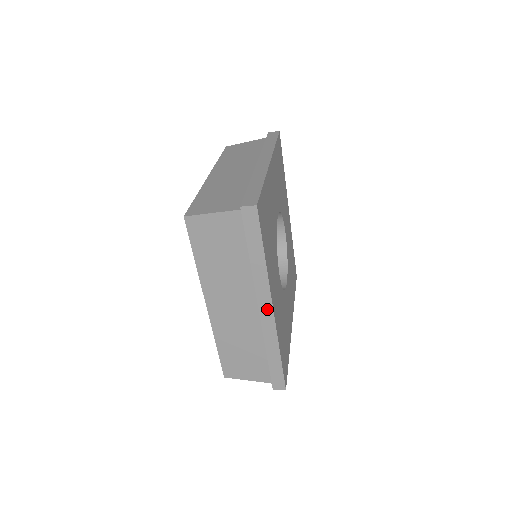
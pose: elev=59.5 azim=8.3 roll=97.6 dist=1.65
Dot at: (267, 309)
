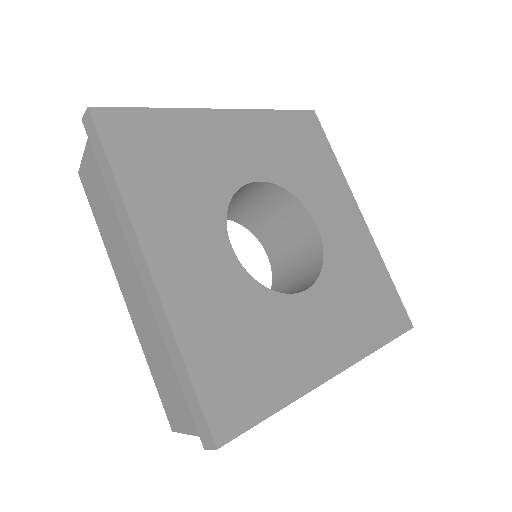
Dot at: (144, 270)
